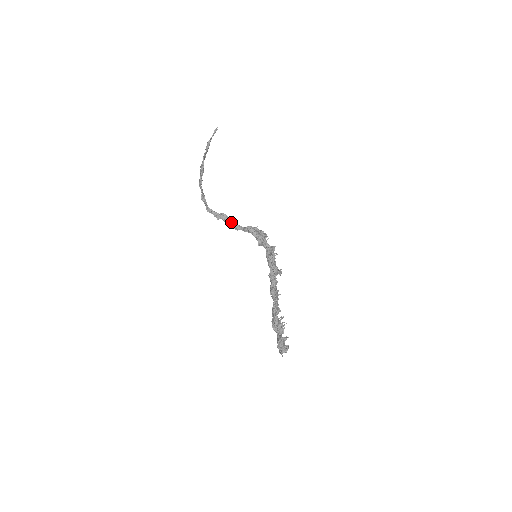
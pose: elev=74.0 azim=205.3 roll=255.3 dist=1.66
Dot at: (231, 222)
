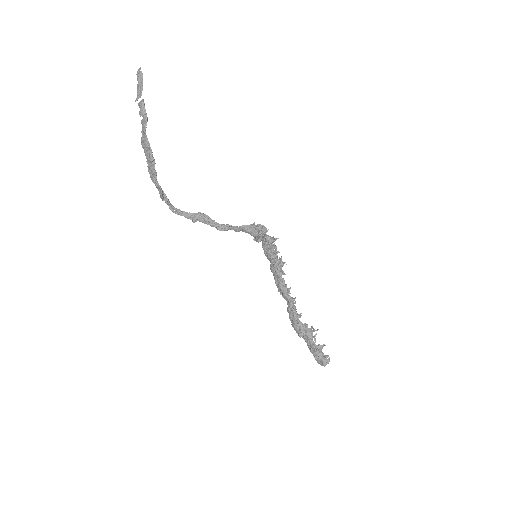
Dot at: (215, 223)
